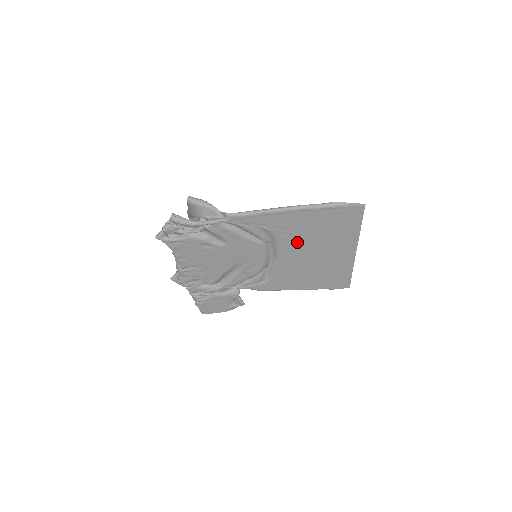
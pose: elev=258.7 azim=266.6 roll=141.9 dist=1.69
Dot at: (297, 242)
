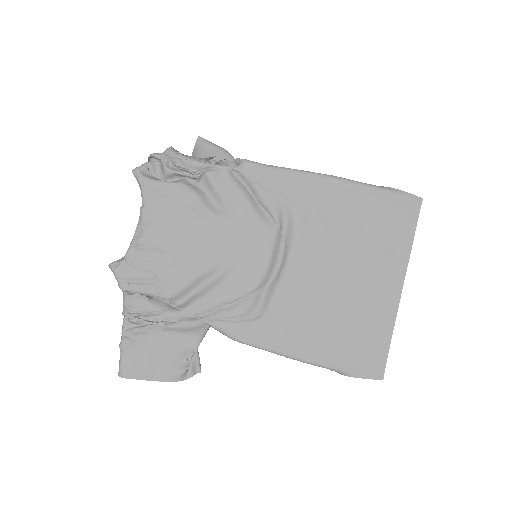
Dot at: (322, 242)
